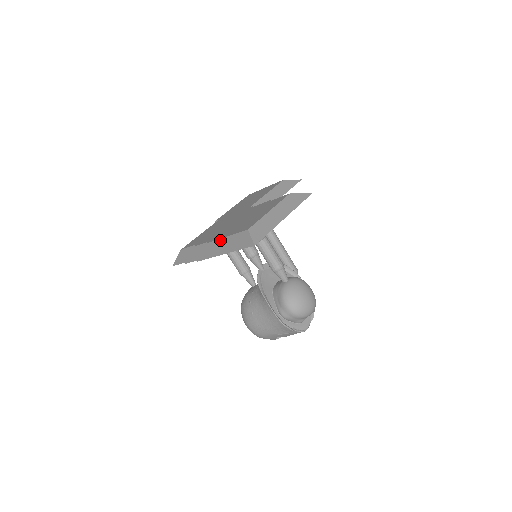
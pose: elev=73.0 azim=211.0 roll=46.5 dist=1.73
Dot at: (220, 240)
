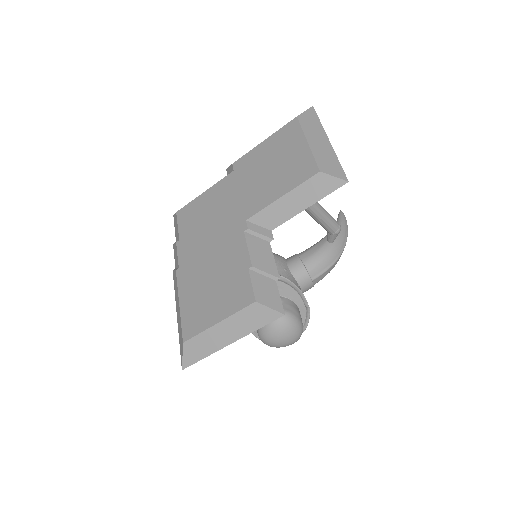
Dot at: (177, 296)
